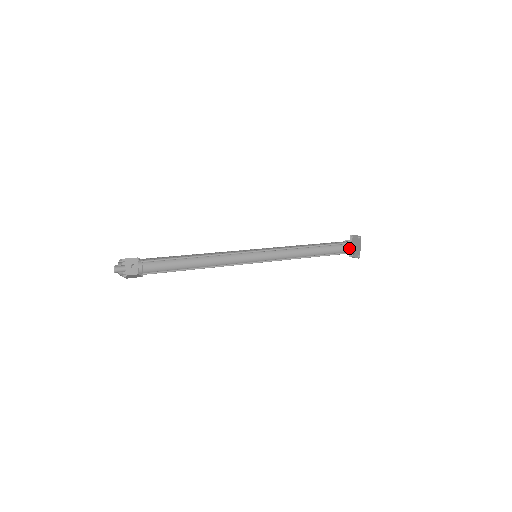
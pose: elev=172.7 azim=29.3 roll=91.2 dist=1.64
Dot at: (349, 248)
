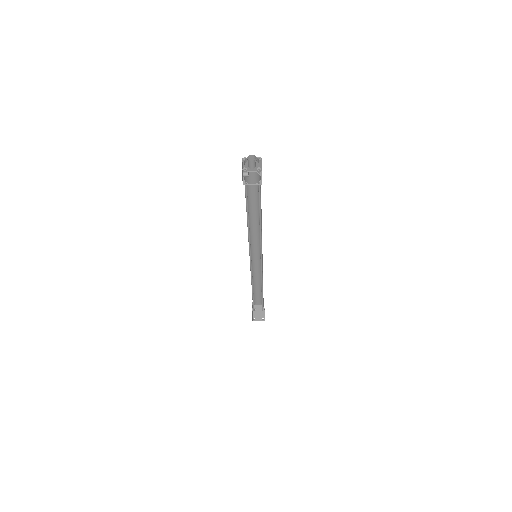
Dot at: (252, 312)
